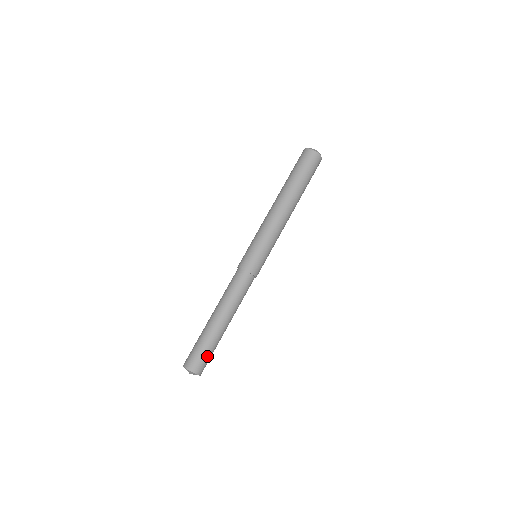
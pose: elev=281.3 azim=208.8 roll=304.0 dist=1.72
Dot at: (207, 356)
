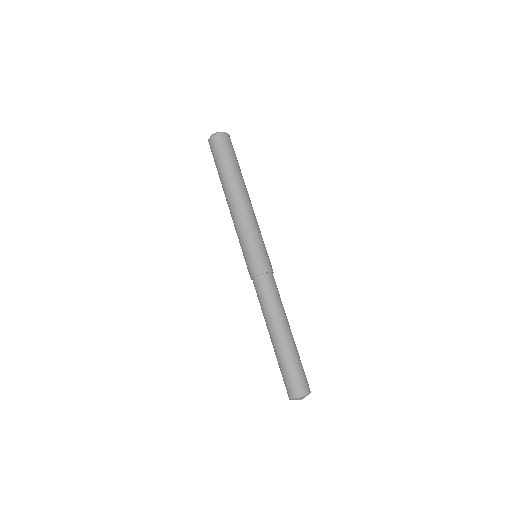
Dot at: (303, 370)
